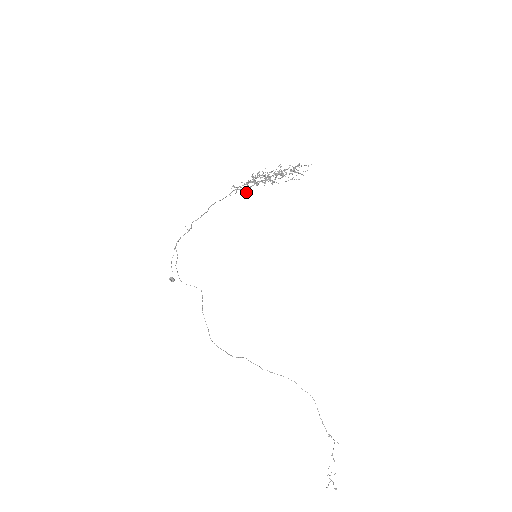
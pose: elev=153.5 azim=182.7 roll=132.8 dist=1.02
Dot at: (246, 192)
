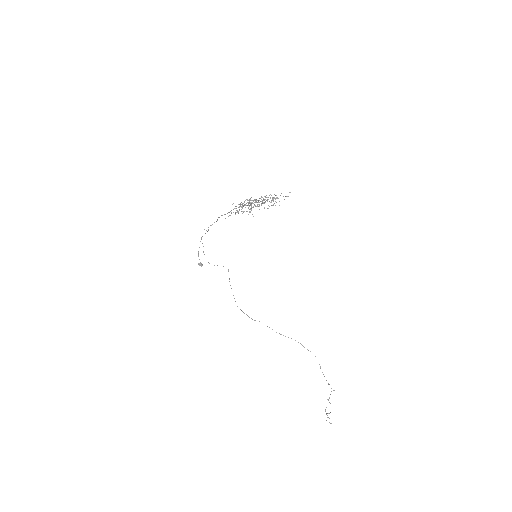
Dot at: (245, 207)
